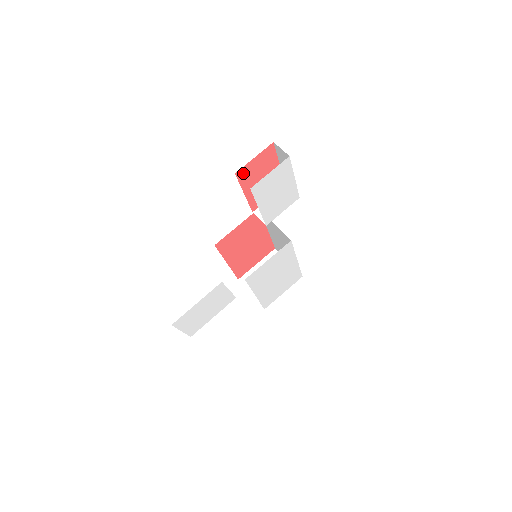
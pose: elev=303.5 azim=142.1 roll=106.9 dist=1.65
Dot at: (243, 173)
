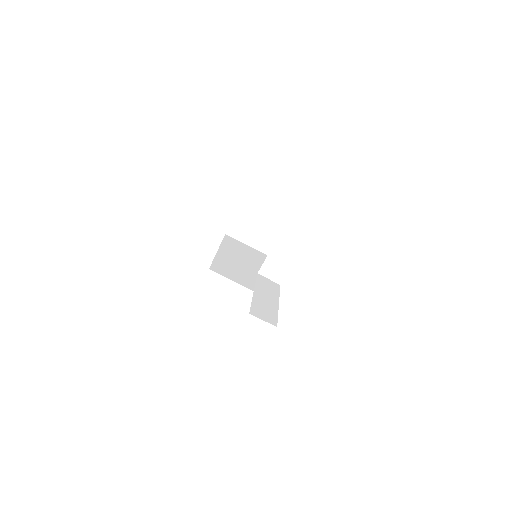
Dot at: occluded
